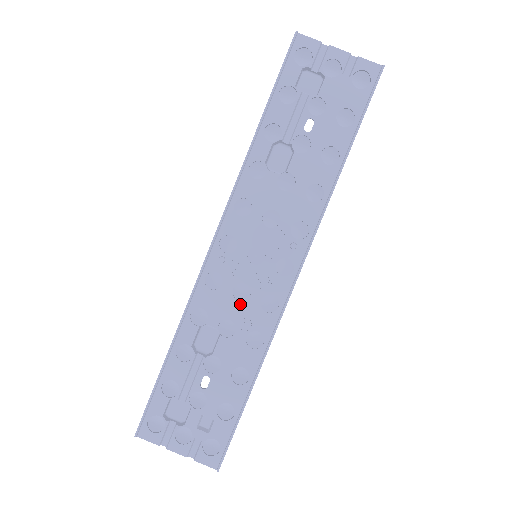
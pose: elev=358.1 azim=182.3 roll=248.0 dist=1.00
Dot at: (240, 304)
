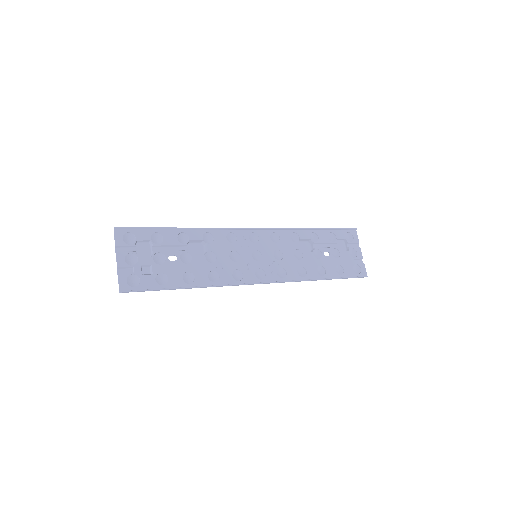
Dot at: (228, 258)
